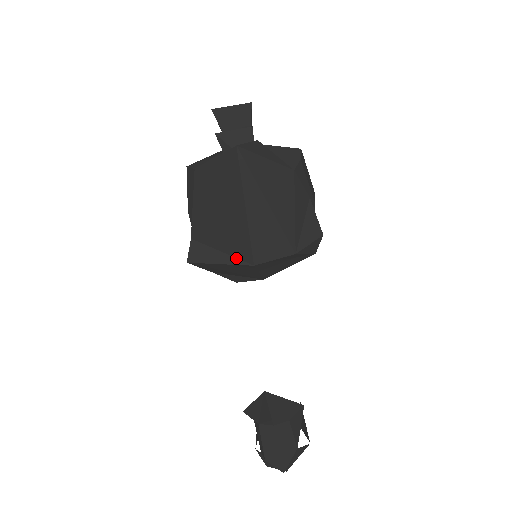
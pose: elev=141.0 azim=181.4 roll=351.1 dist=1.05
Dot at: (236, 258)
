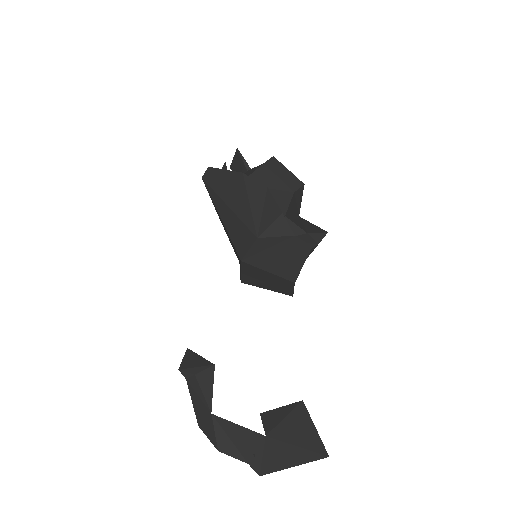
Dot at: (240, 261)
